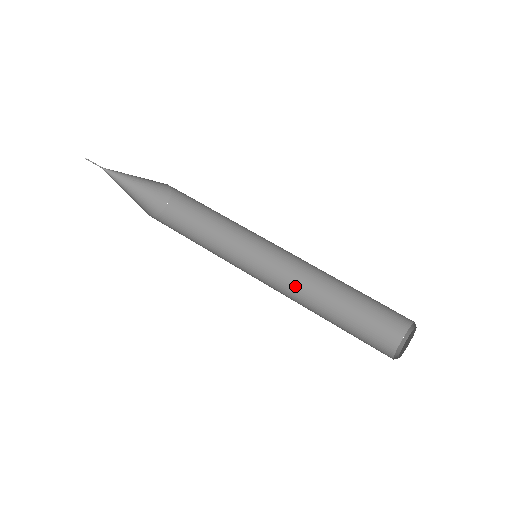
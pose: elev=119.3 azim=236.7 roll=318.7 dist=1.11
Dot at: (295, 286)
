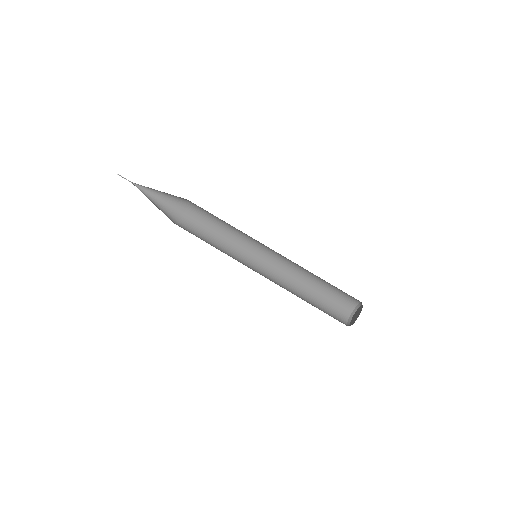
Dot at: (283, 275)
